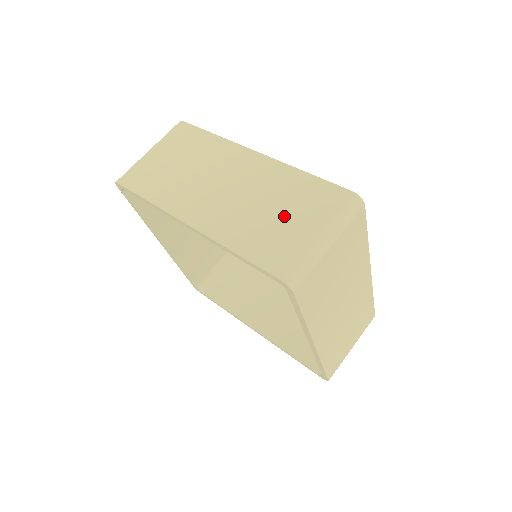
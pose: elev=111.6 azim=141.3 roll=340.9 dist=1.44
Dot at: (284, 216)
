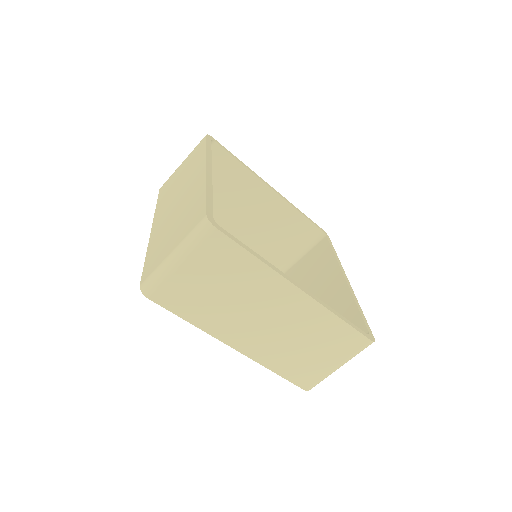
Dot at: (316, 353)
